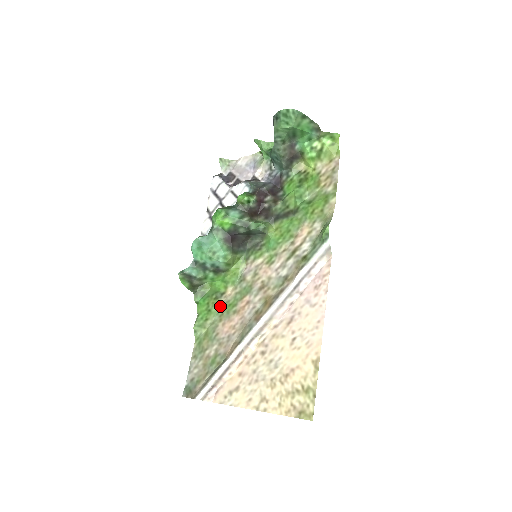
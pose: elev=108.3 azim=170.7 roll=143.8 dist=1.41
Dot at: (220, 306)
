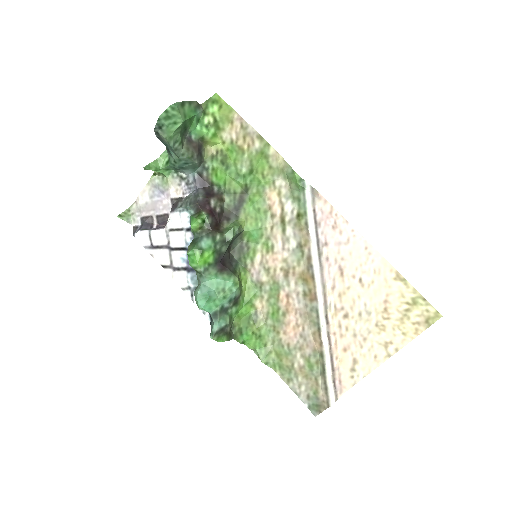
Dot at: (265, 324)
